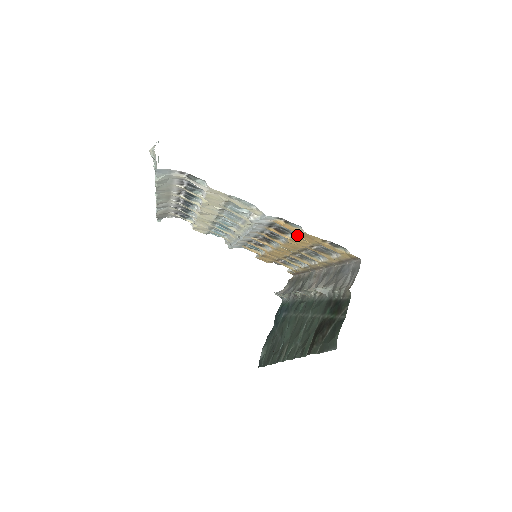
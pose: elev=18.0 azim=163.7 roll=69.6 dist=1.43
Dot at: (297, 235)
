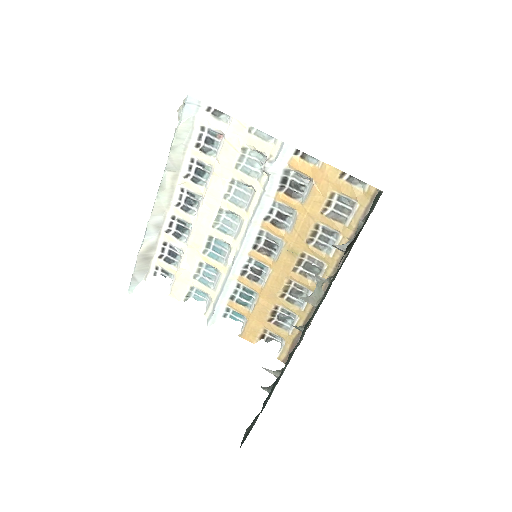
Dot at: (311, 185)
